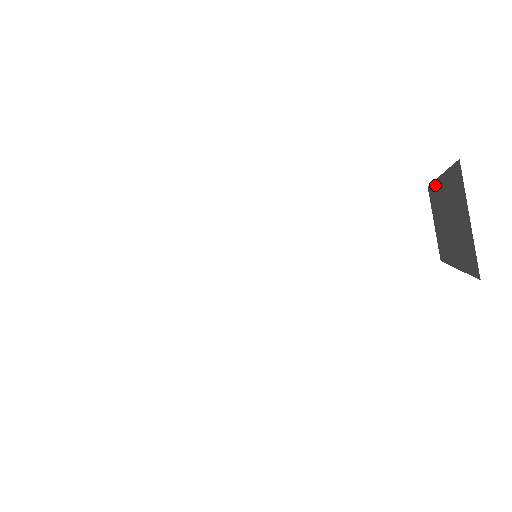
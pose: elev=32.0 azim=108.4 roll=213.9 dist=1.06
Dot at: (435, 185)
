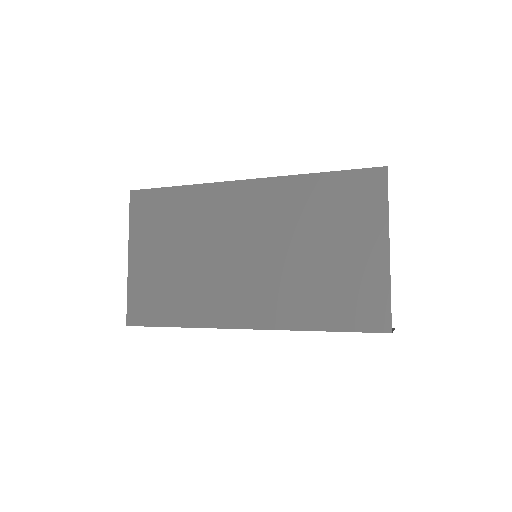
Dot at: occluded
